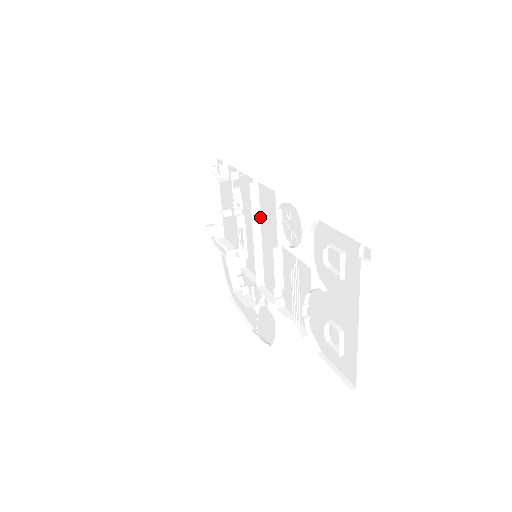
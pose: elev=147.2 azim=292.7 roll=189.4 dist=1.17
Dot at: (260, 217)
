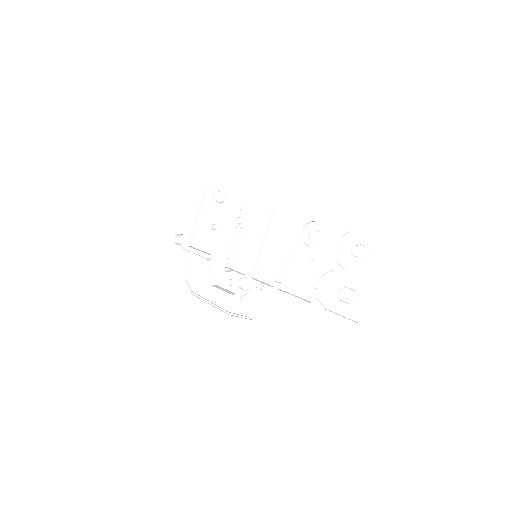
Dot at: (268, 230)
